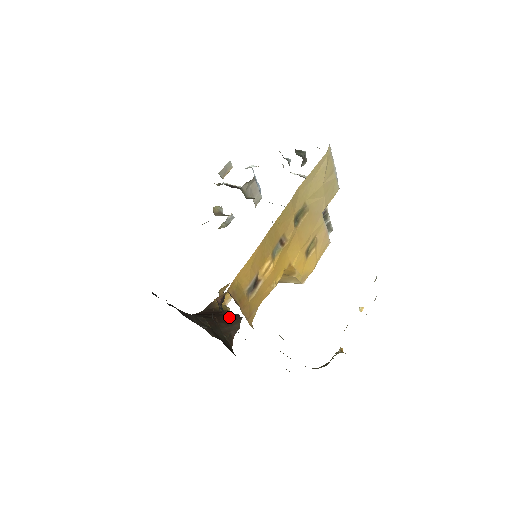
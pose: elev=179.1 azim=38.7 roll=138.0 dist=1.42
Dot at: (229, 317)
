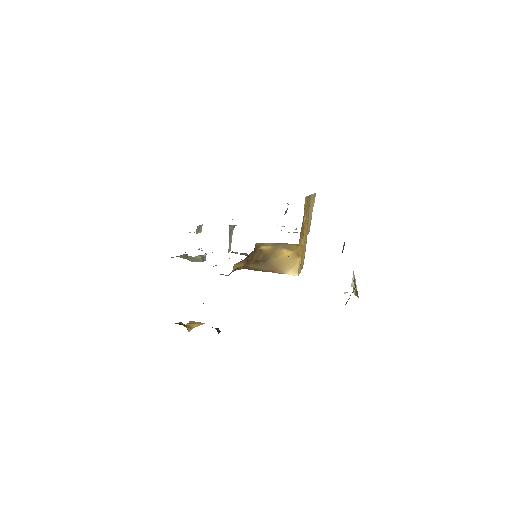
Dot at: occluded
